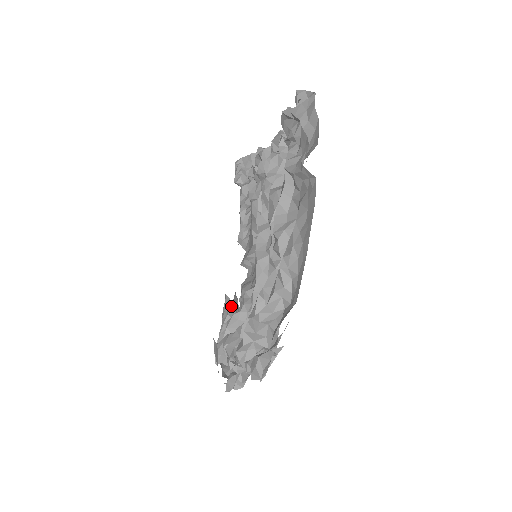
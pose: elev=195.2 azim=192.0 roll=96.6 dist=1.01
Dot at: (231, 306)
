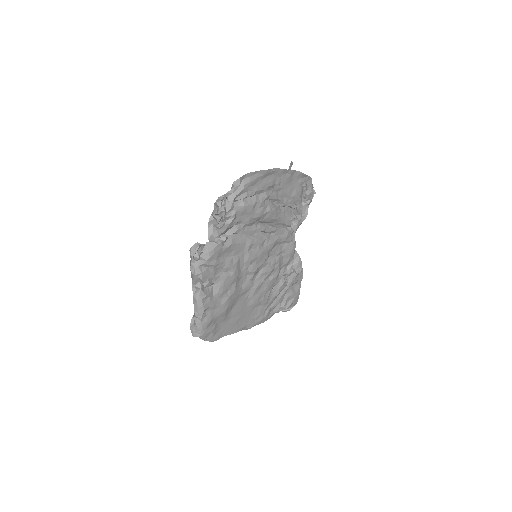
Dot at: occluded
